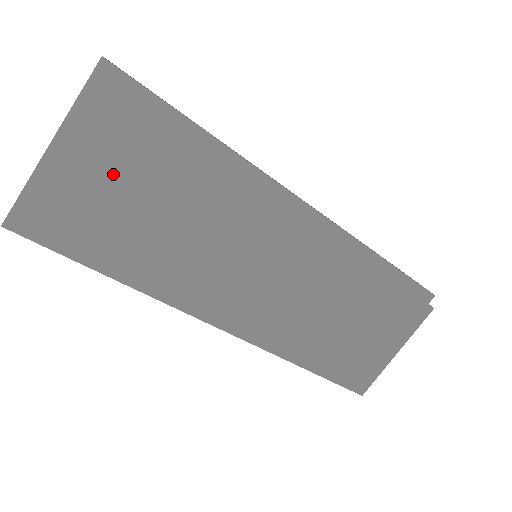
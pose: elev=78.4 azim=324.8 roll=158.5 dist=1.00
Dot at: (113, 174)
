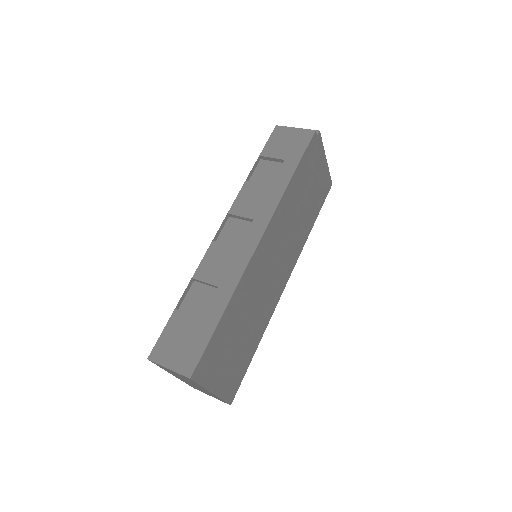
Dot at: (227, 360)
